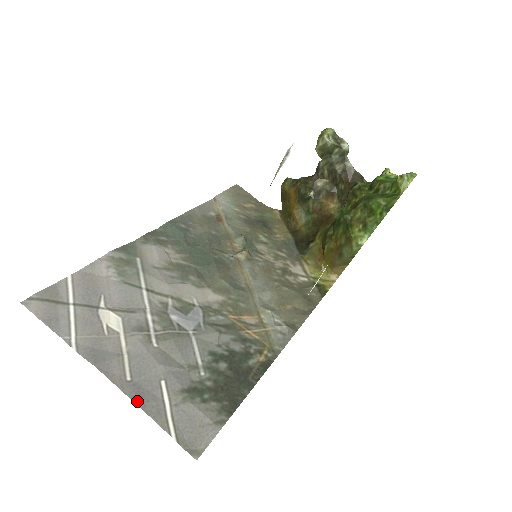
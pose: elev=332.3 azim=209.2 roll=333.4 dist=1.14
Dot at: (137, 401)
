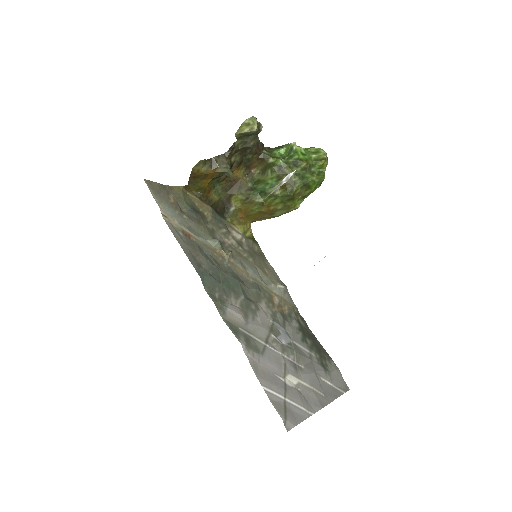
Dot at: (334, 398)
